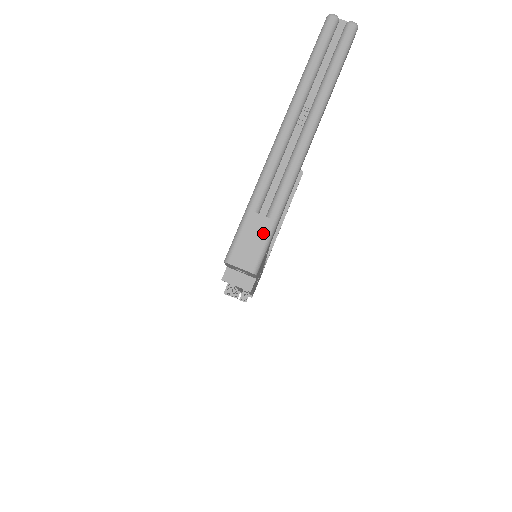
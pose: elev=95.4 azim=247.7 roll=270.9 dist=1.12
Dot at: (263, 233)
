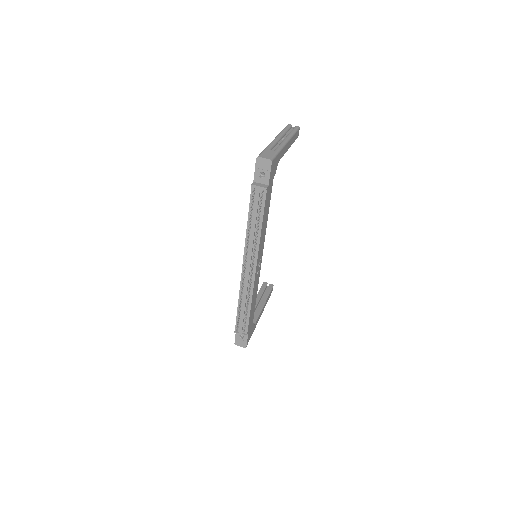
Dot at: (273, 153)
